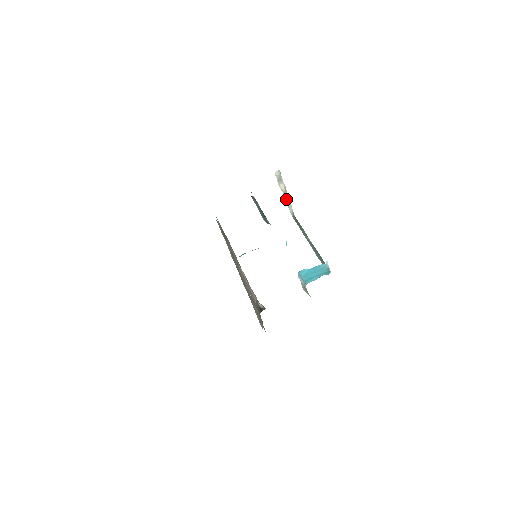
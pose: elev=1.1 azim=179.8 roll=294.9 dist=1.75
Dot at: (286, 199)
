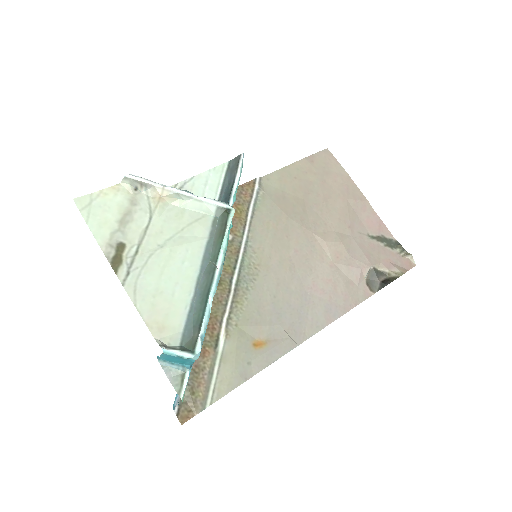
Dot at: (182, 200)
